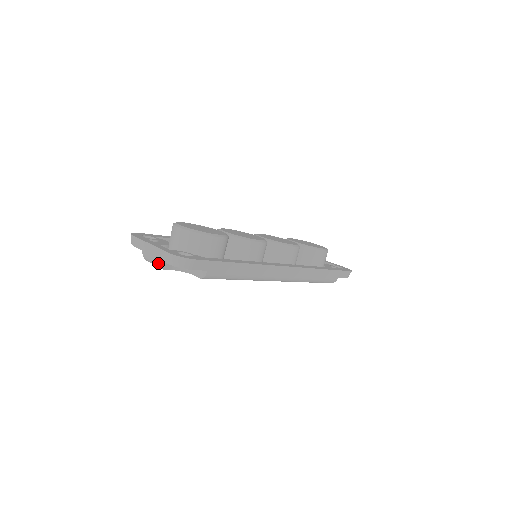
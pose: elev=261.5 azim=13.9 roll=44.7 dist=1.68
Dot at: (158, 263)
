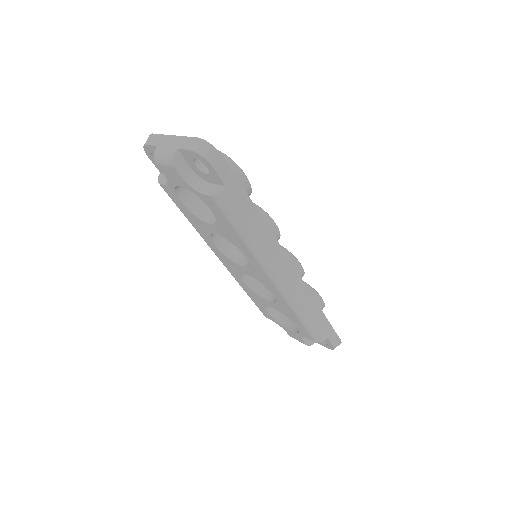
Dot at: (174, 153)
